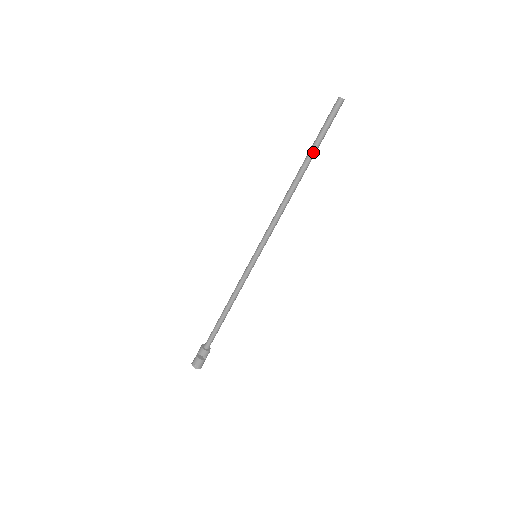
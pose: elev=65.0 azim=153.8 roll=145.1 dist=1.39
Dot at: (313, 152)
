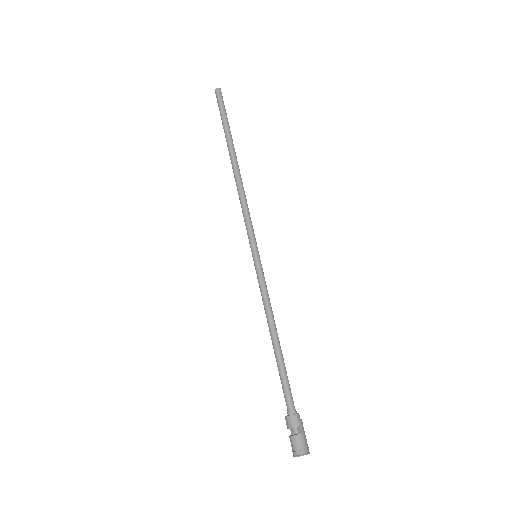
Dot at: (227, 135)
